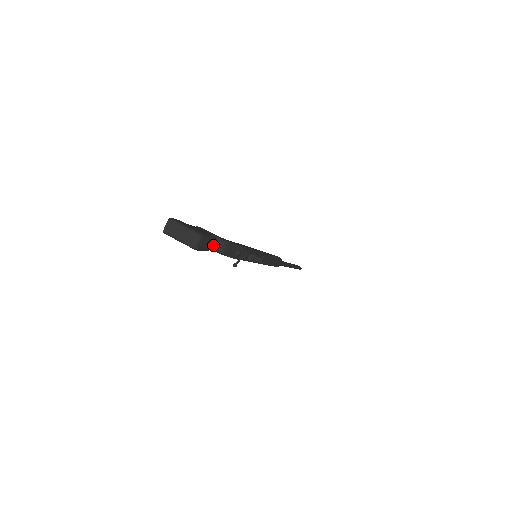
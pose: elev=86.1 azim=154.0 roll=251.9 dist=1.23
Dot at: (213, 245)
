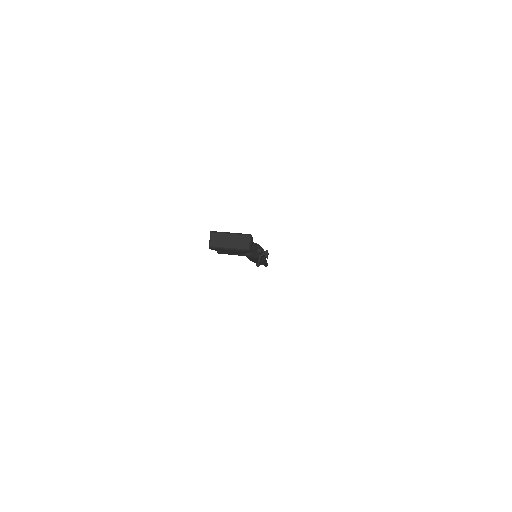
Dot at: occluded
